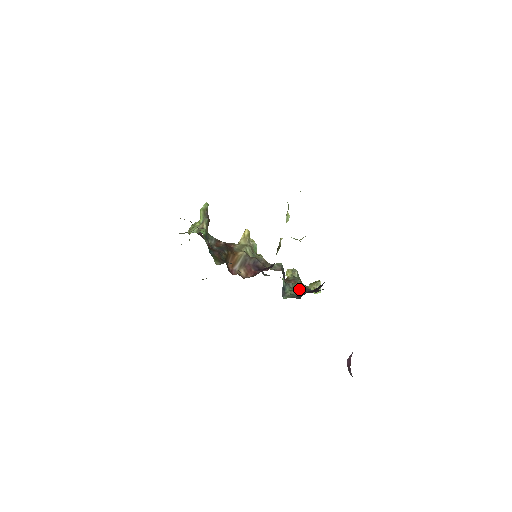
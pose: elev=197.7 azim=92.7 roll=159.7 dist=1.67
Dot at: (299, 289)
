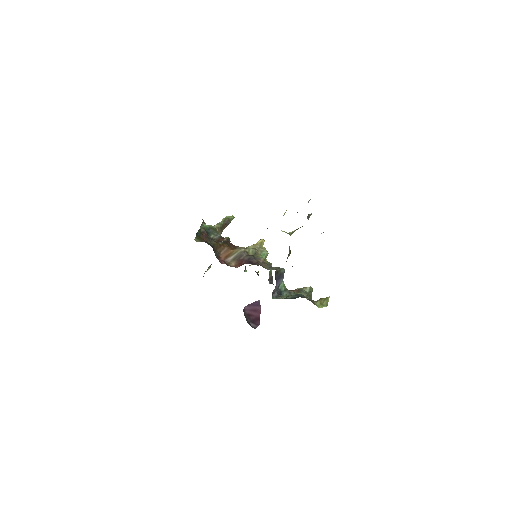
Dot at: (296, 295)
